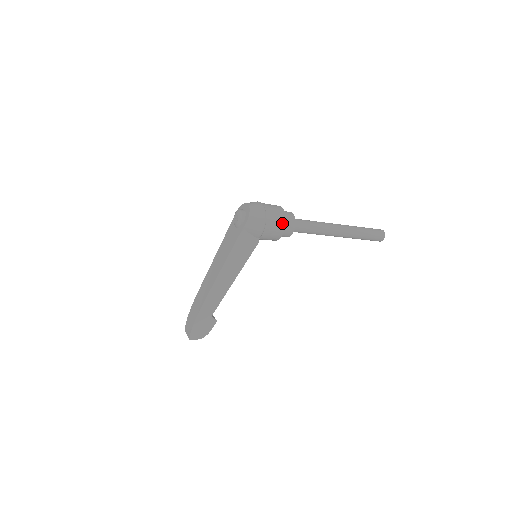
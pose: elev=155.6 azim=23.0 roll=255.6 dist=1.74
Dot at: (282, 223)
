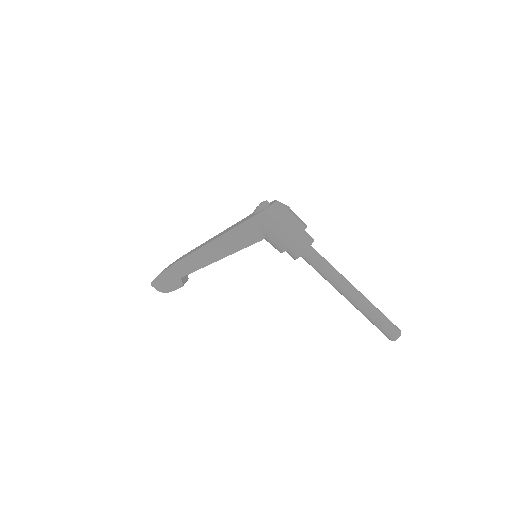
Dot at: (294, 237)
